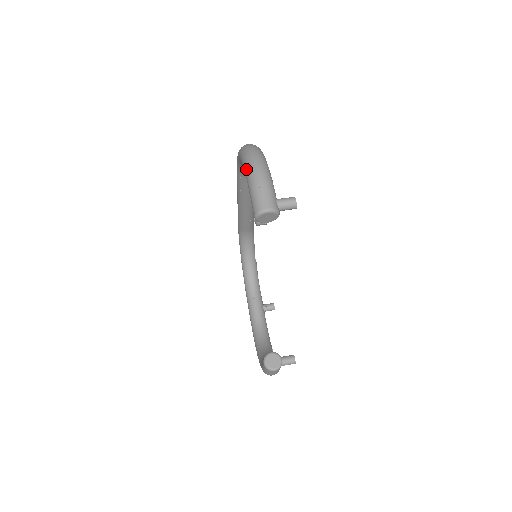
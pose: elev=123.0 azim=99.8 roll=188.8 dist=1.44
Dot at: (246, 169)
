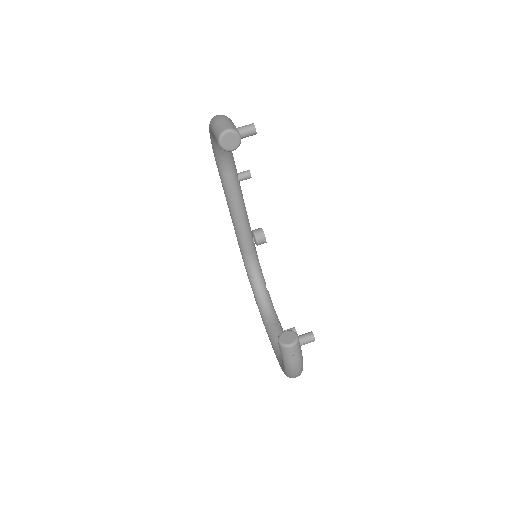
Dot at: (210, 124)
